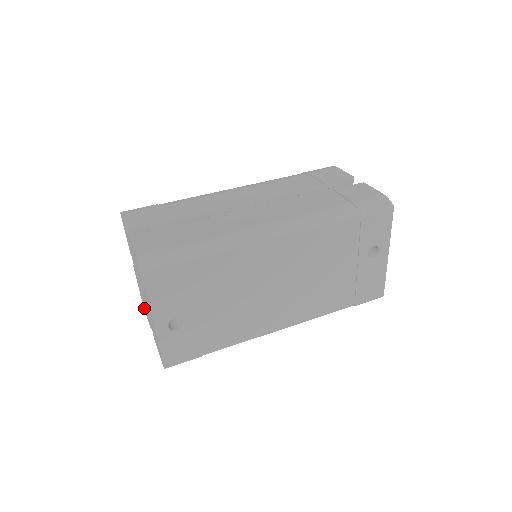
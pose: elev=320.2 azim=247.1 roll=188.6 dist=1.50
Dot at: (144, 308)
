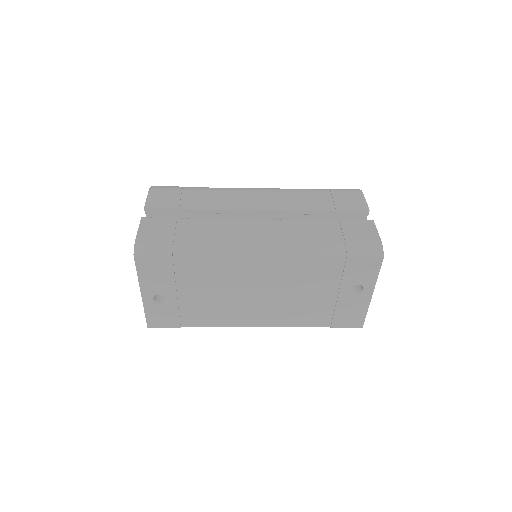
Dot at: occluded
